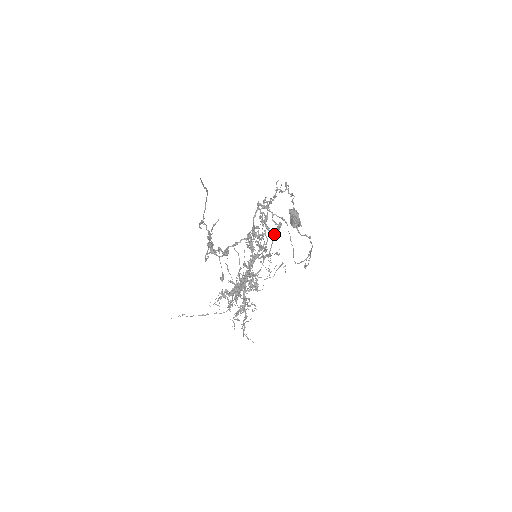
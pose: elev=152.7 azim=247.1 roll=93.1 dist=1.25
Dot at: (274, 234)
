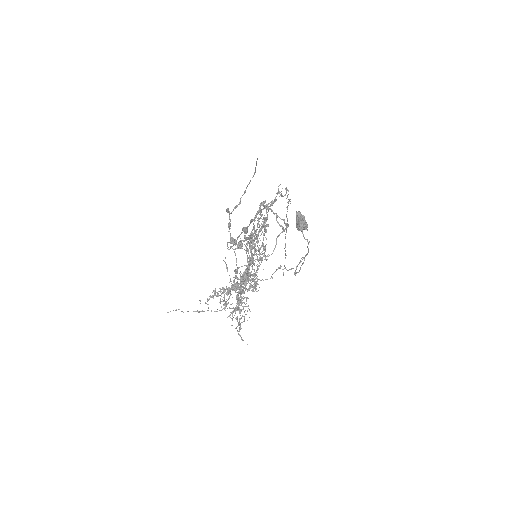
Dot at: (279, 235)
